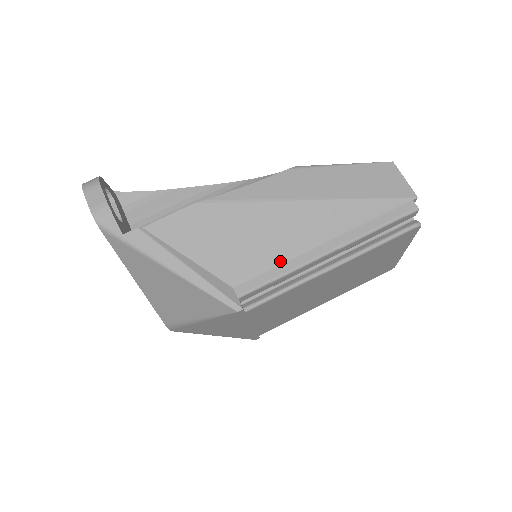
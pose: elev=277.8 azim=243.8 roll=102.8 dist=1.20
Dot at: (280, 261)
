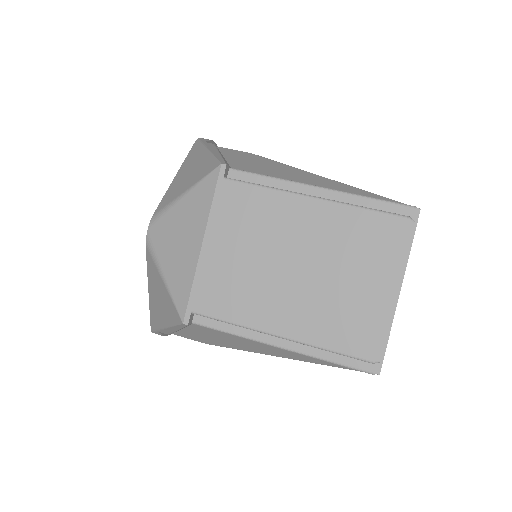
Dot at: occluded
